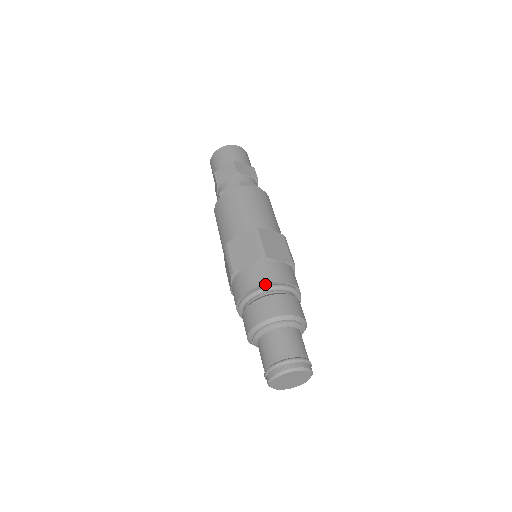
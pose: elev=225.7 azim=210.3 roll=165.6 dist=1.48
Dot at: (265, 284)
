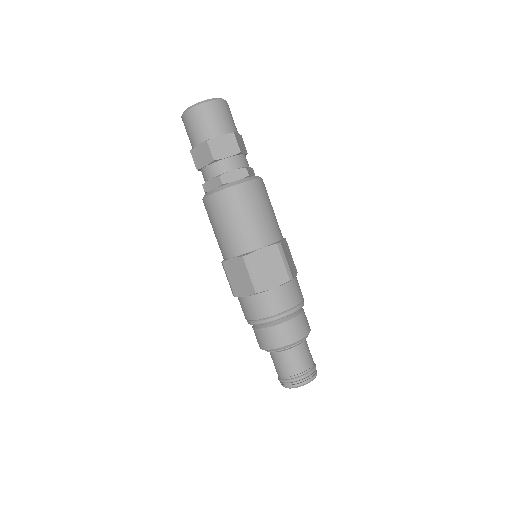
Dot at: (293, 307)
